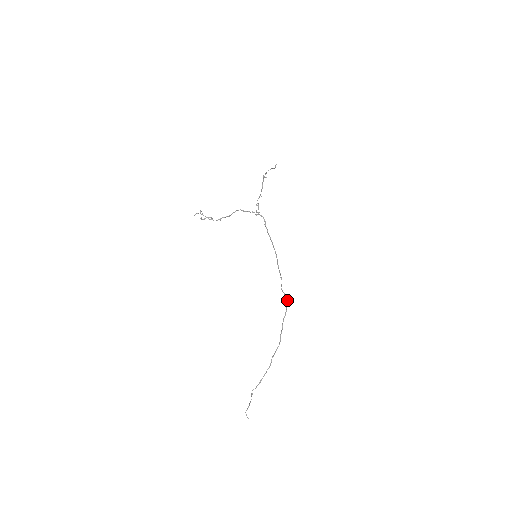
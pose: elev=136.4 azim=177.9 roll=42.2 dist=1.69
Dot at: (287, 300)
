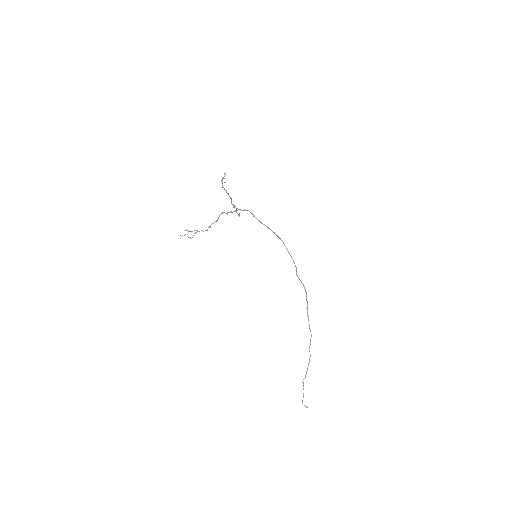
Dot at: (304, 288)
